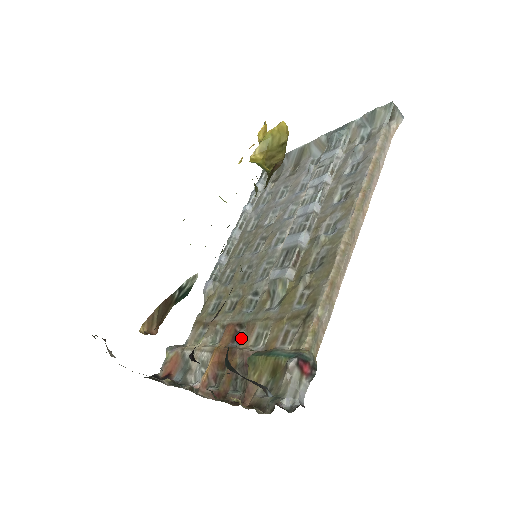
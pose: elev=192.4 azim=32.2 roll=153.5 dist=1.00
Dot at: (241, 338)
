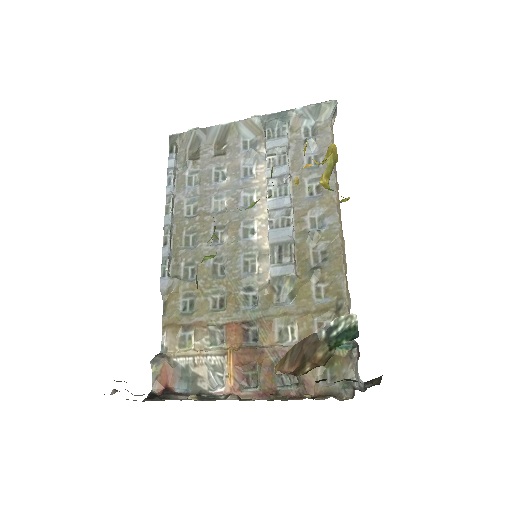
Dot at: (260, 336)
